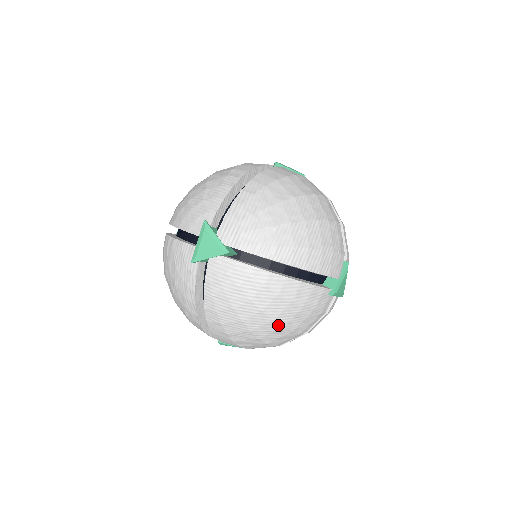
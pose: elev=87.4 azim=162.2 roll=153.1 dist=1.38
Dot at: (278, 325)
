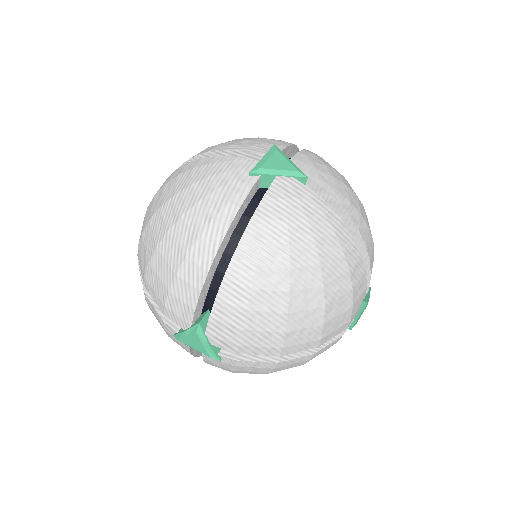
Dot at: (322, 298)
